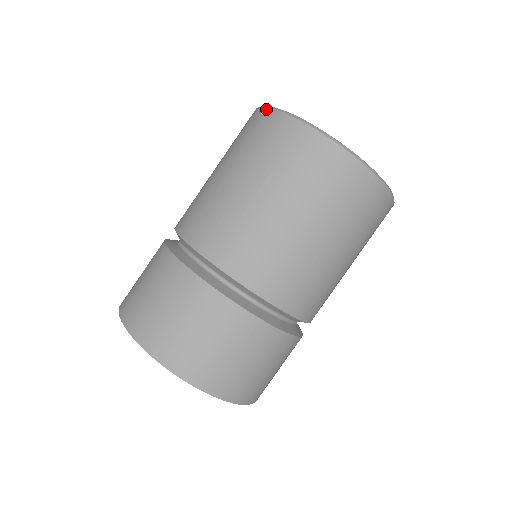
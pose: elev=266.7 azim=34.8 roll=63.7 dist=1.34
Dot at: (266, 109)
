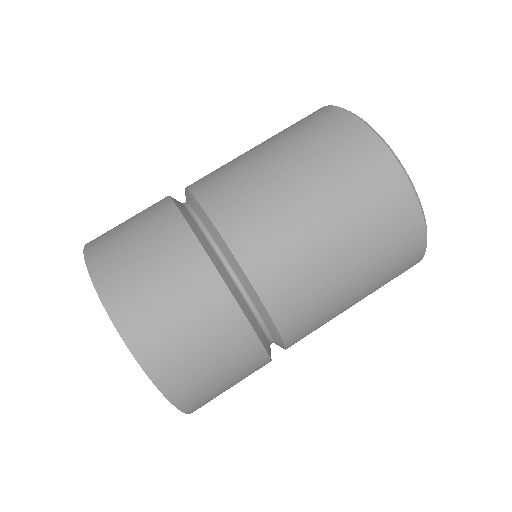
Dot at: occluded
